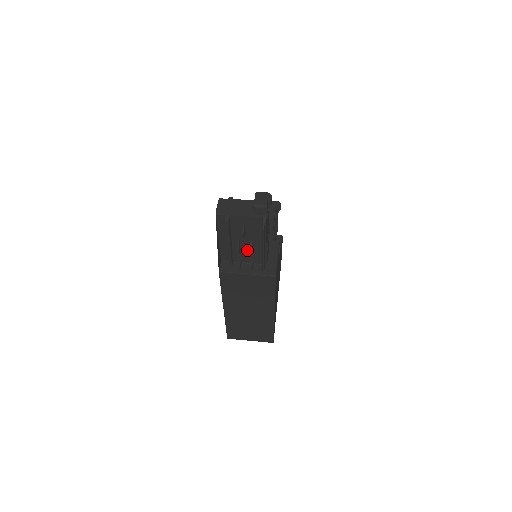
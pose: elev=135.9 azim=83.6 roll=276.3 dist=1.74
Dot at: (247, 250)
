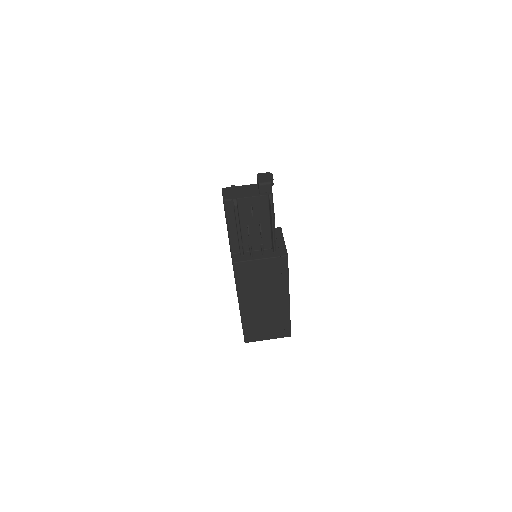
Dot at: (256, 235)
